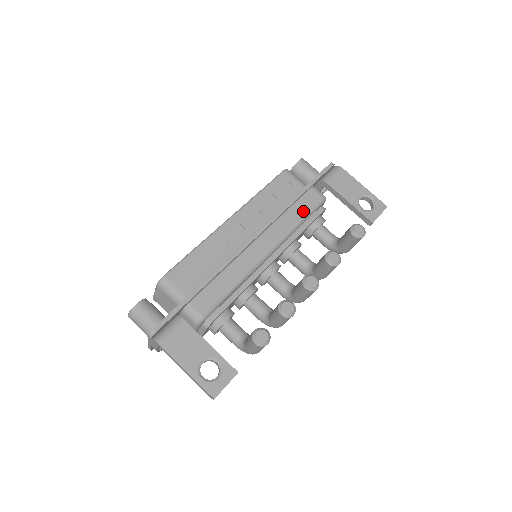
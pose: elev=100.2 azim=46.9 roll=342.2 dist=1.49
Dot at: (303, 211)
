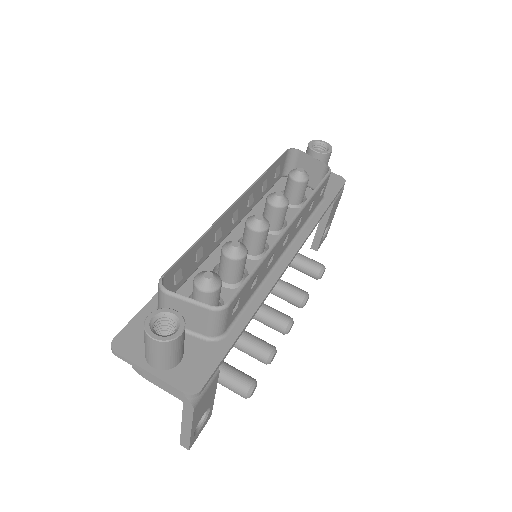
Dot at: occluded
